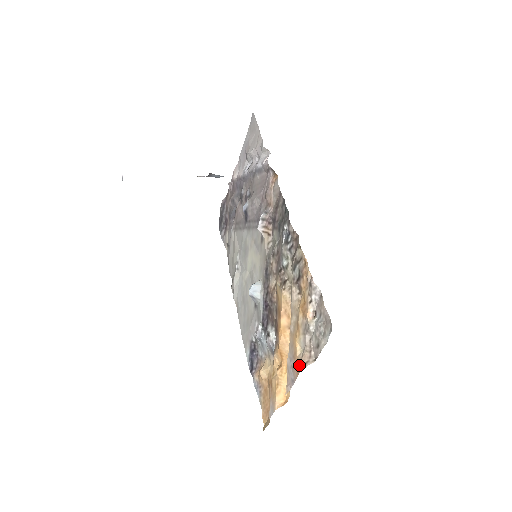
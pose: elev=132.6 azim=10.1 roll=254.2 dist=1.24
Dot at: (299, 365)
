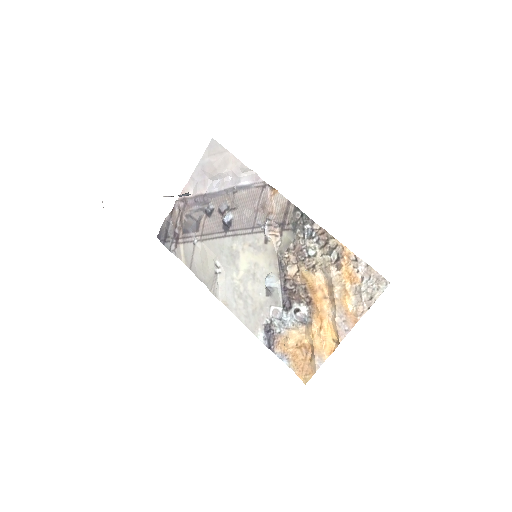
Dot at: (355, 316)
